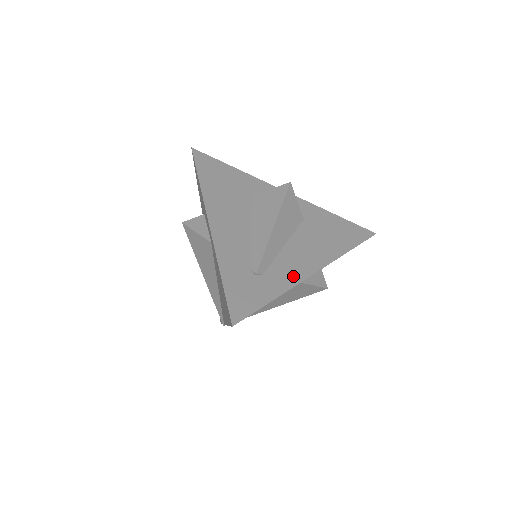
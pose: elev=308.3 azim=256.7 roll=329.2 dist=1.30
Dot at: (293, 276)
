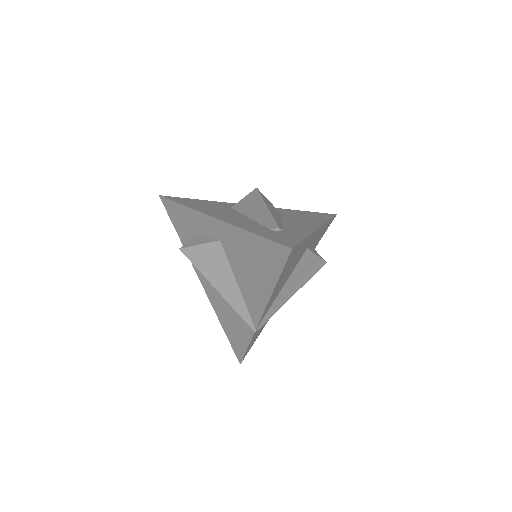
Dot at: (305, 230)
